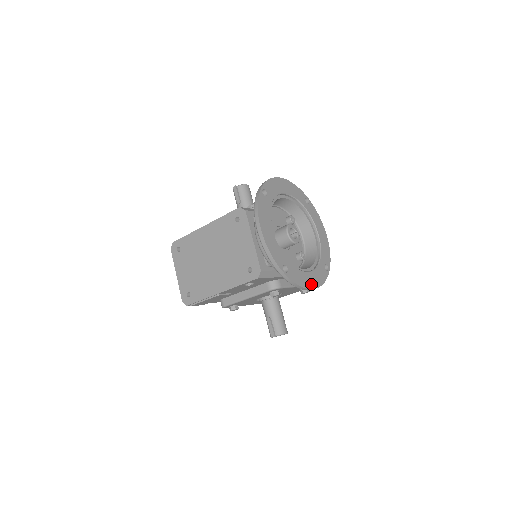
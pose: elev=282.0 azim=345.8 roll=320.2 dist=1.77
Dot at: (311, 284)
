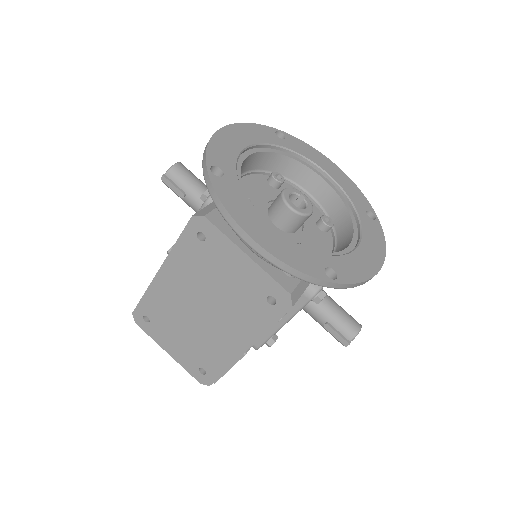
Dot at: (374, 261)
